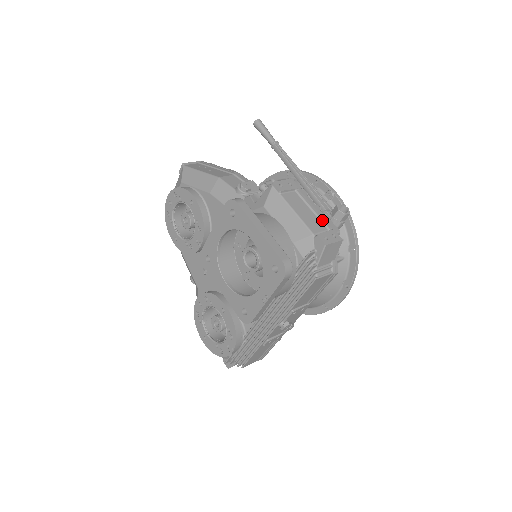
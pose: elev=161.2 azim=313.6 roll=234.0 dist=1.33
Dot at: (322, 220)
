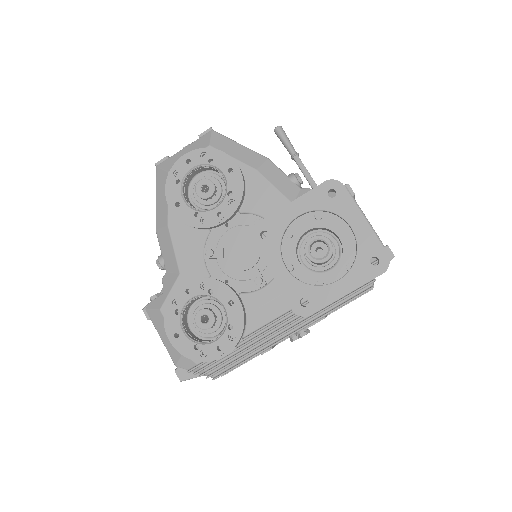
Dot at: occluded
